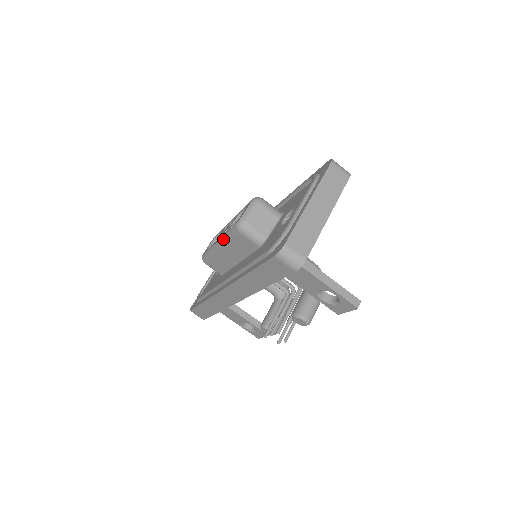
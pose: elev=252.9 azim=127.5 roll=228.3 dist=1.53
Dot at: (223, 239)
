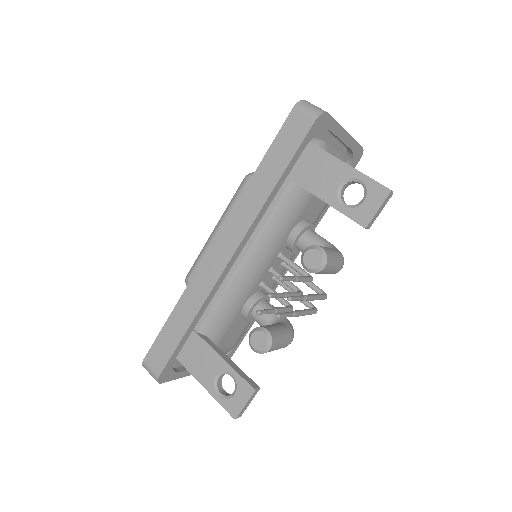
Dot at: (224, 212)
